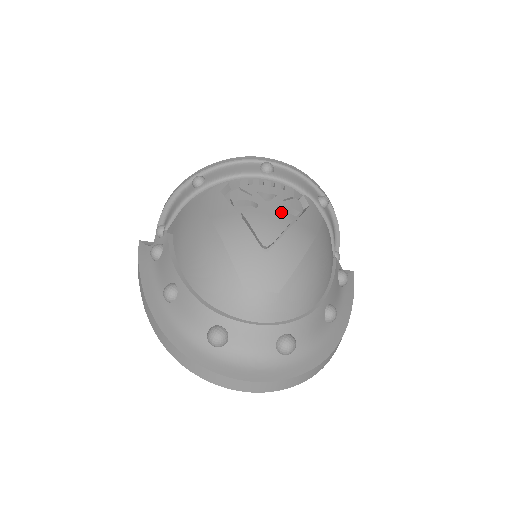
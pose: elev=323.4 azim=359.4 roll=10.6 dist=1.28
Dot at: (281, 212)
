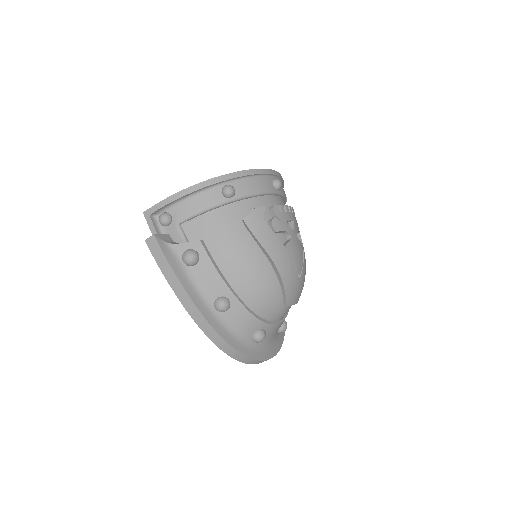
Dot at: occluded
